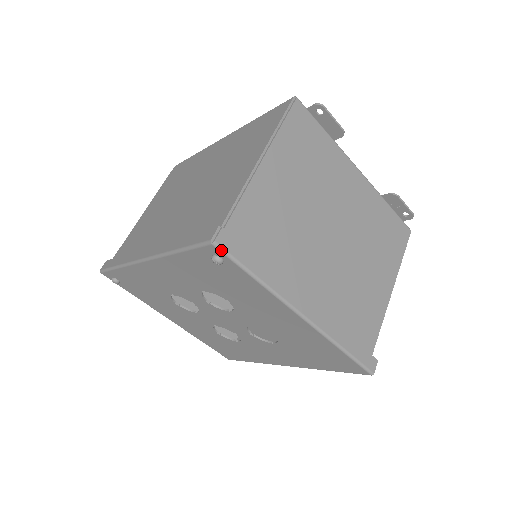
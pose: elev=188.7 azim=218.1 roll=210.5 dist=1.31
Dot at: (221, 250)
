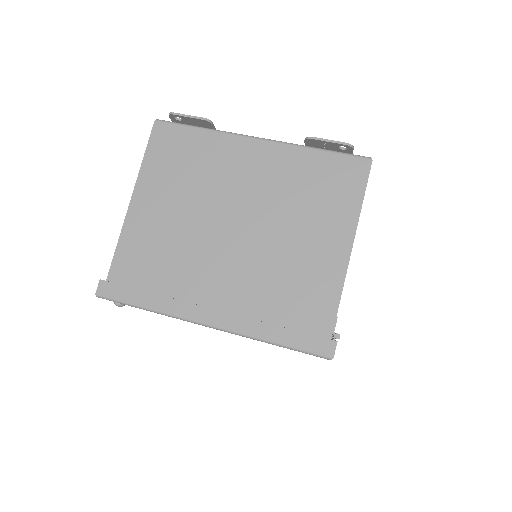
Dot at: occluded
